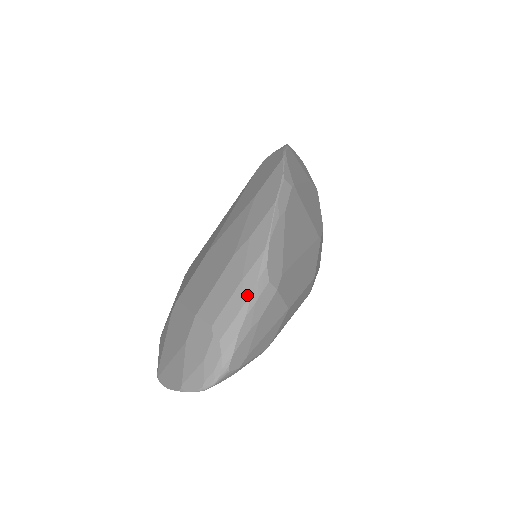
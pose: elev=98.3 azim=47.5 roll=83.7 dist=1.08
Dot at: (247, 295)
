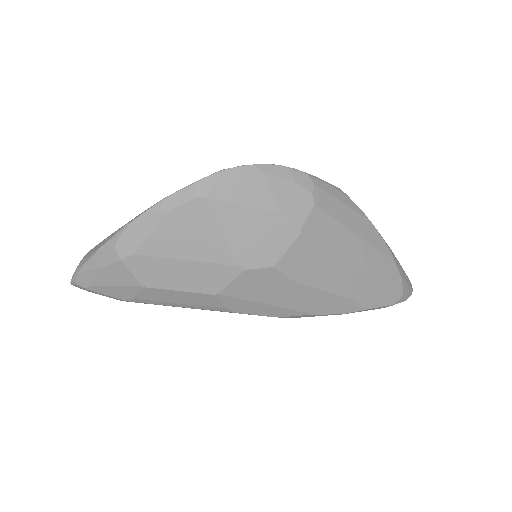
Dot at: (101, 246)
